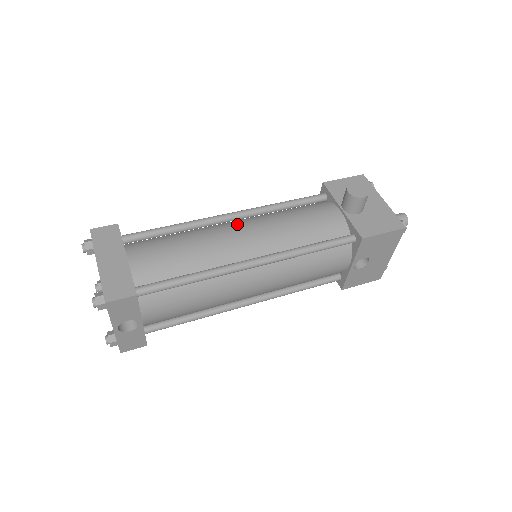
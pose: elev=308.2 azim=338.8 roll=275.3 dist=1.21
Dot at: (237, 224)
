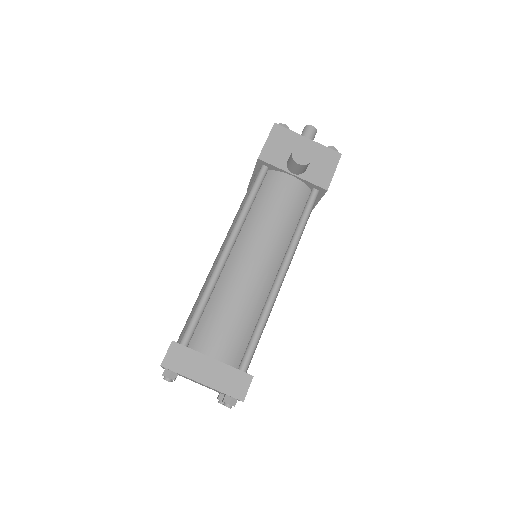
Dot at: (242, 255)
